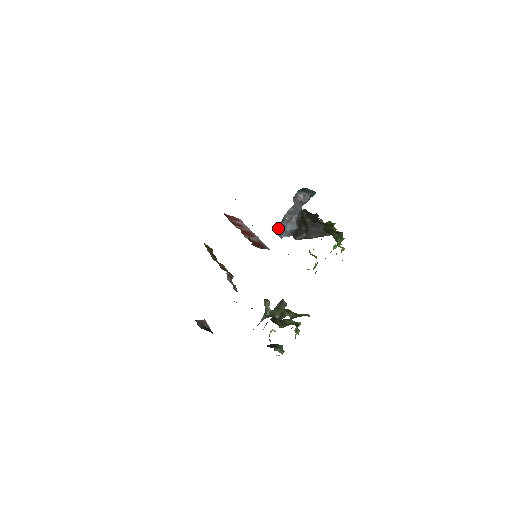
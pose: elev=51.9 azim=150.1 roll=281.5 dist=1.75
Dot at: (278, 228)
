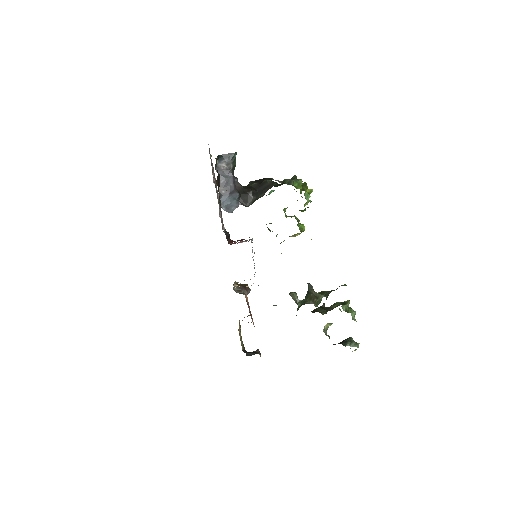
Dot at: (221, 205)
